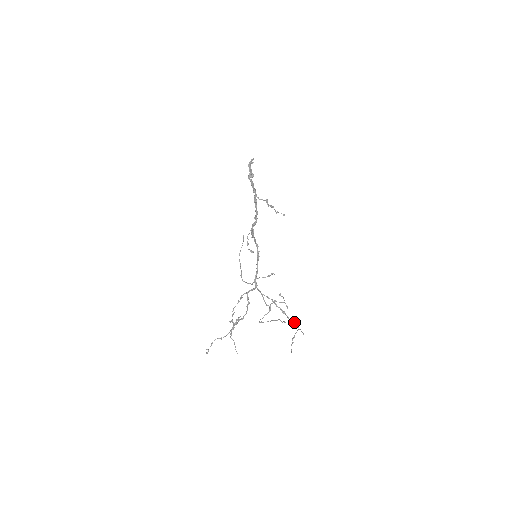
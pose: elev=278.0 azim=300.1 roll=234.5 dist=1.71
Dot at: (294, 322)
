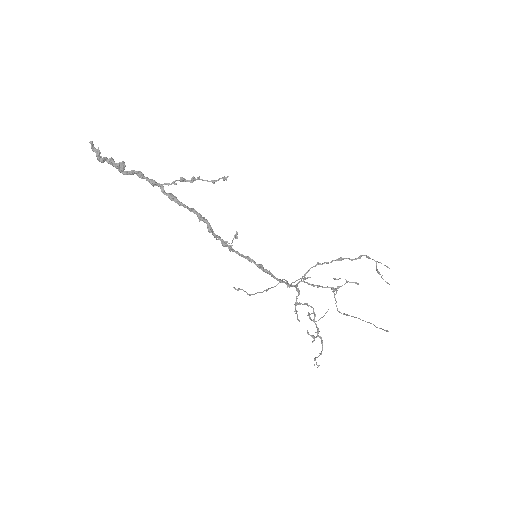
Dot at: (361, 256)
